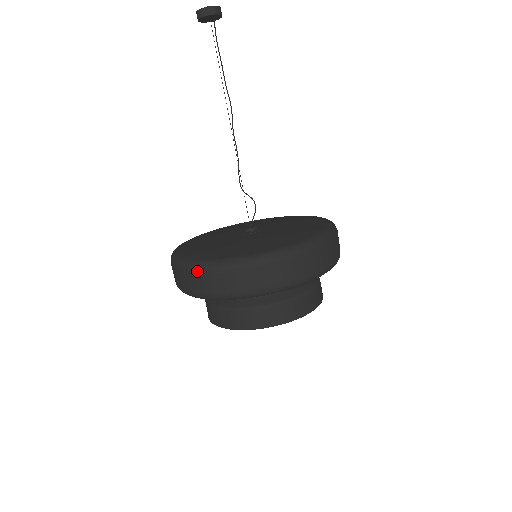
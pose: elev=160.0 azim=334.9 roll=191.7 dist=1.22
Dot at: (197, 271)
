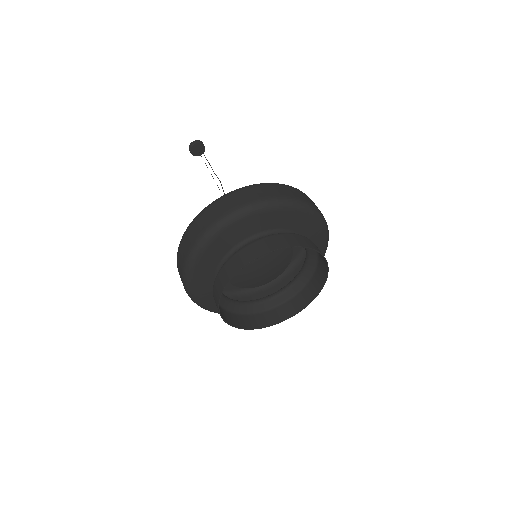
Dot at: (177, 259)
